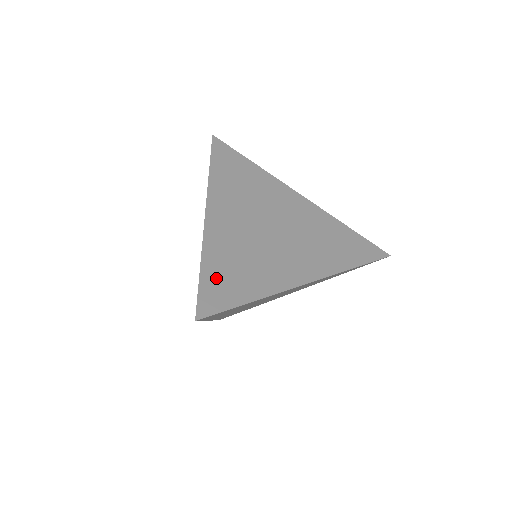
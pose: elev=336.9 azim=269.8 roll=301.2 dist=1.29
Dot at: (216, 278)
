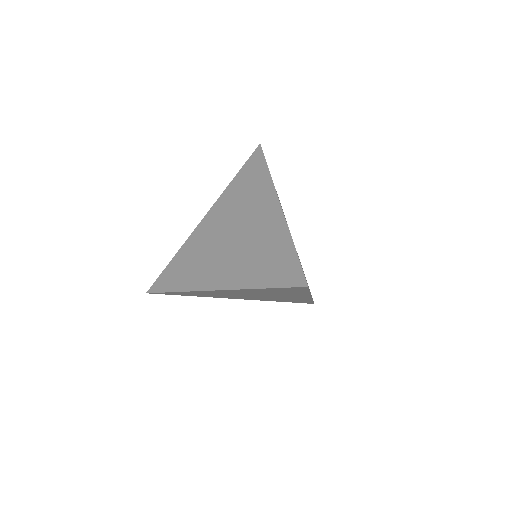
Dot at: occluded
